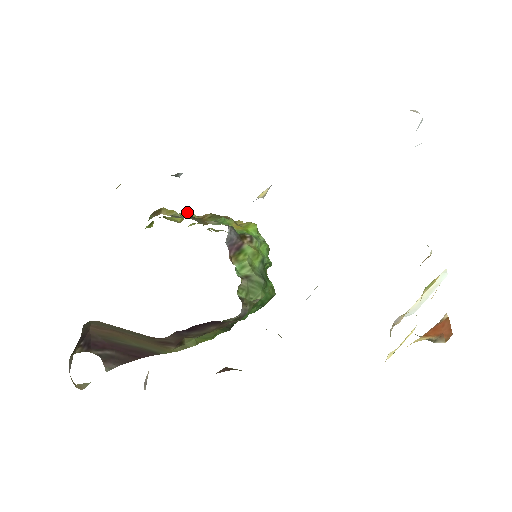
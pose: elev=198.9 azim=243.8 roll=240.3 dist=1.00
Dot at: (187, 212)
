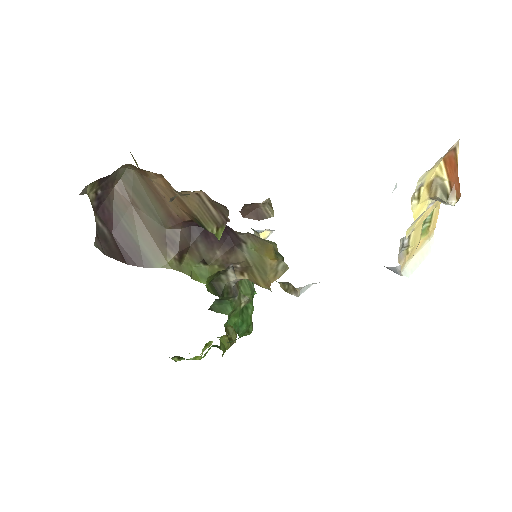
Dot at: occluded
